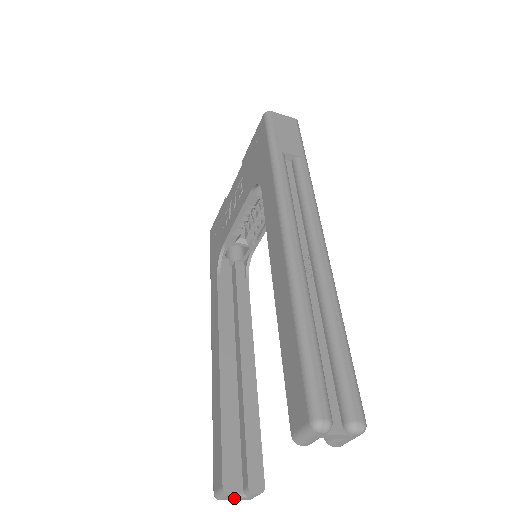
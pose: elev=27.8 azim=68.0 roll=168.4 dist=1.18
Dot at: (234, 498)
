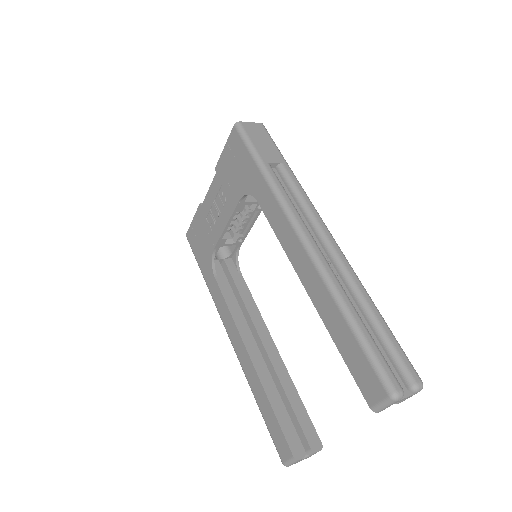
Dot at: occluded
